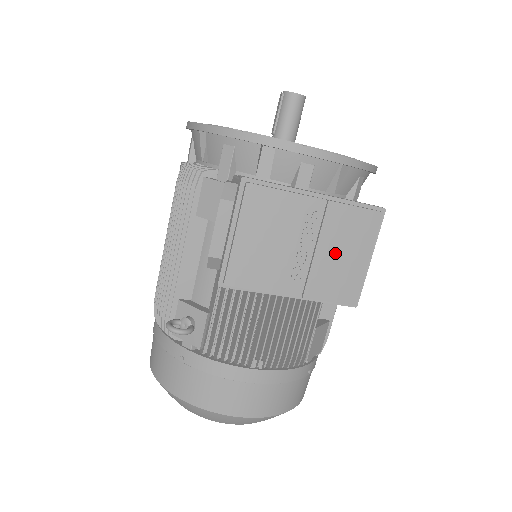
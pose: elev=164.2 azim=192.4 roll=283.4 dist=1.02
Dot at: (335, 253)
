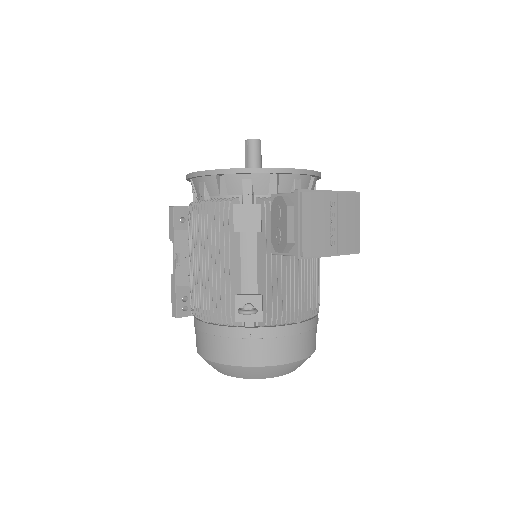
Dot at: (346, 223)
